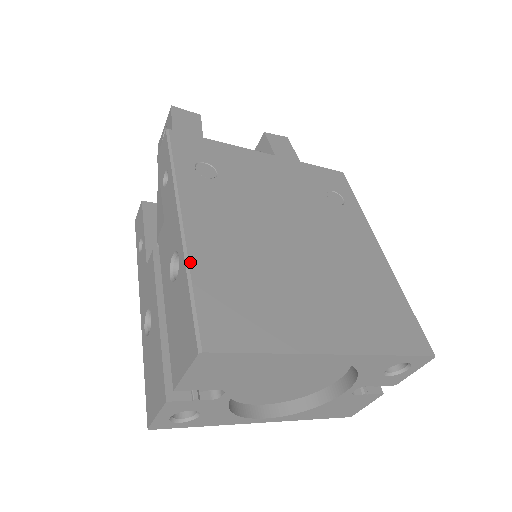
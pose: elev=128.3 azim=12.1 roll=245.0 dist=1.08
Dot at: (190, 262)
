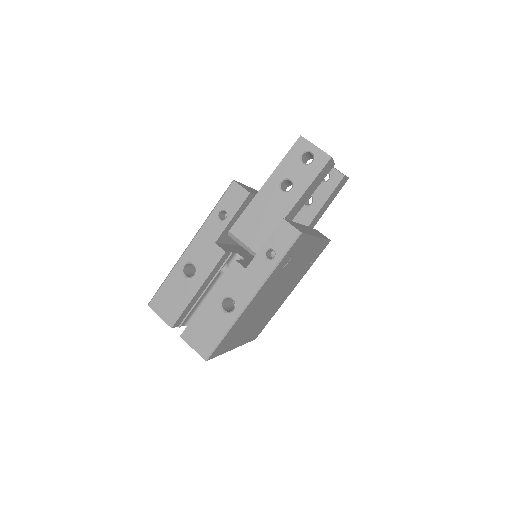
Dot at: (235, 323)
